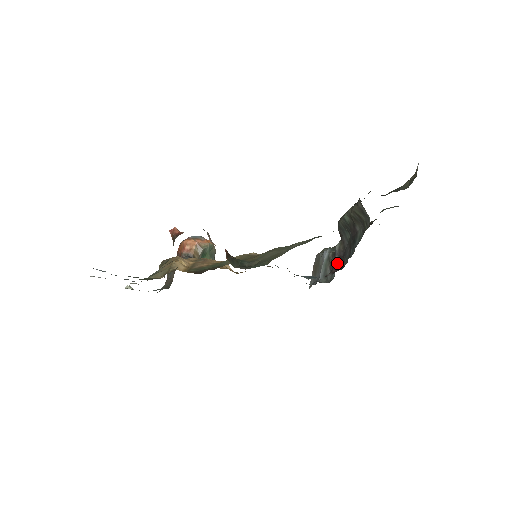
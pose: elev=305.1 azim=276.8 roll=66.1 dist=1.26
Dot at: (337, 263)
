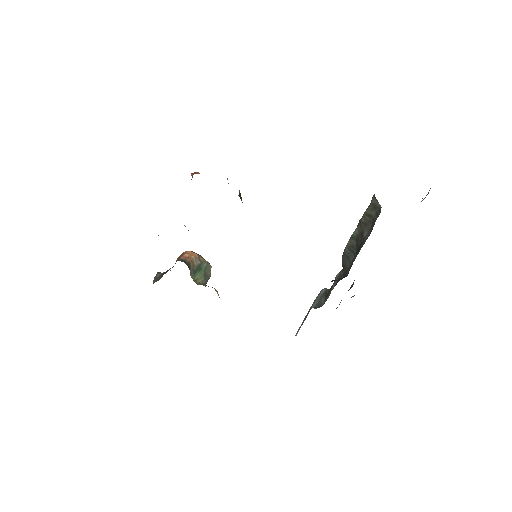
Dot at: occluded
